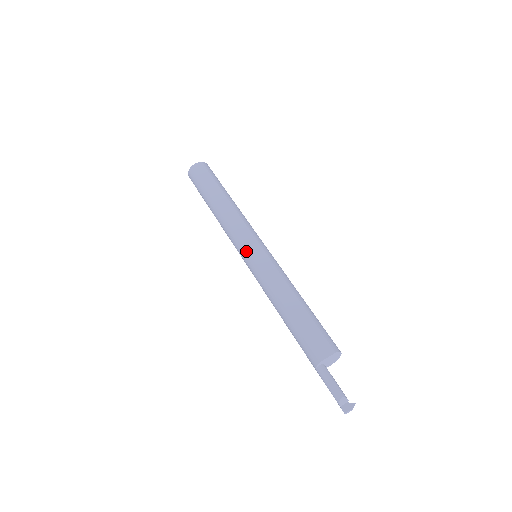
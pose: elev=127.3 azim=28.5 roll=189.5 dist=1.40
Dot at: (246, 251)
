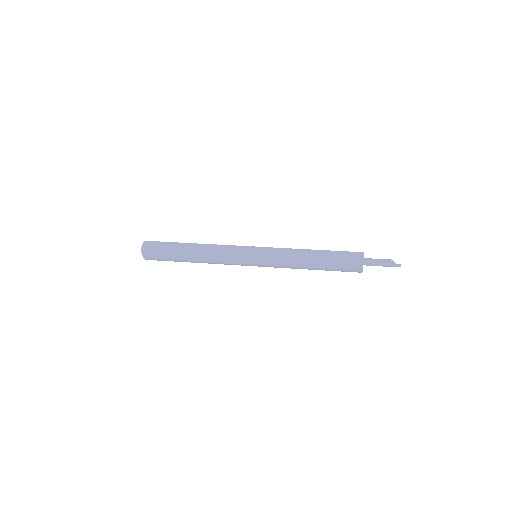
Dot at: (253, 246)
